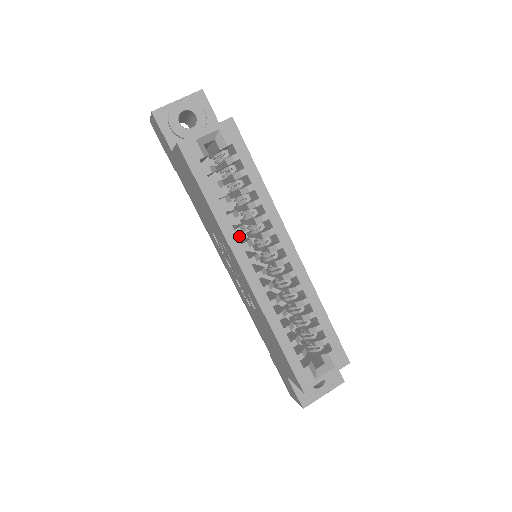
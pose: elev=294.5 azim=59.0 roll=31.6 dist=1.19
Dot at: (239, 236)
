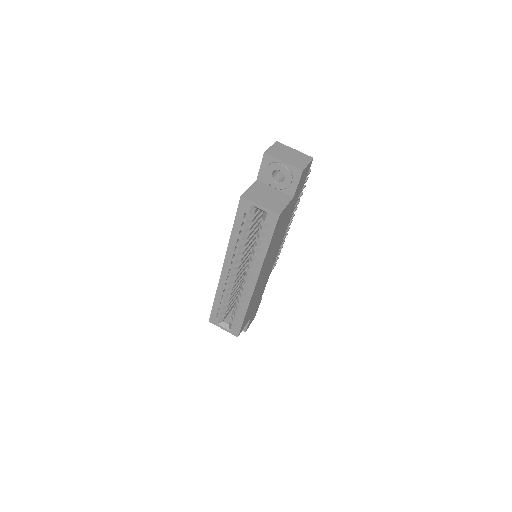
Dot at: occluded
